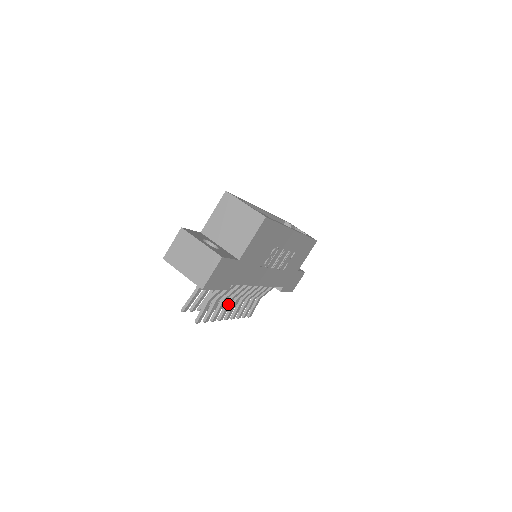
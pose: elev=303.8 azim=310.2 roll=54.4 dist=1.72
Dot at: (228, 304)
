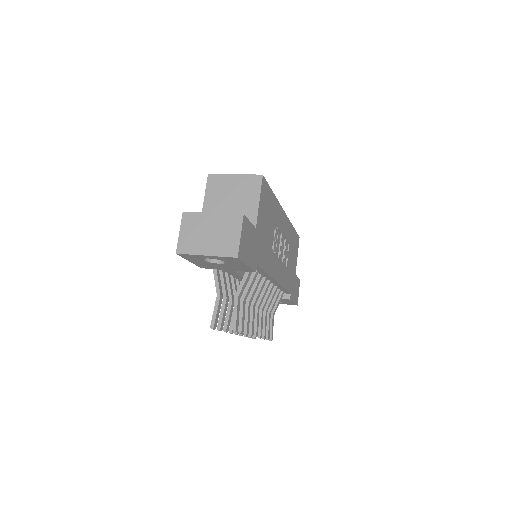
Dot at: (253, 312)
